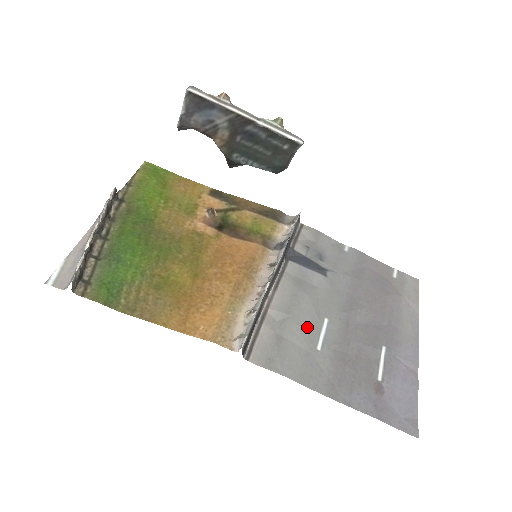
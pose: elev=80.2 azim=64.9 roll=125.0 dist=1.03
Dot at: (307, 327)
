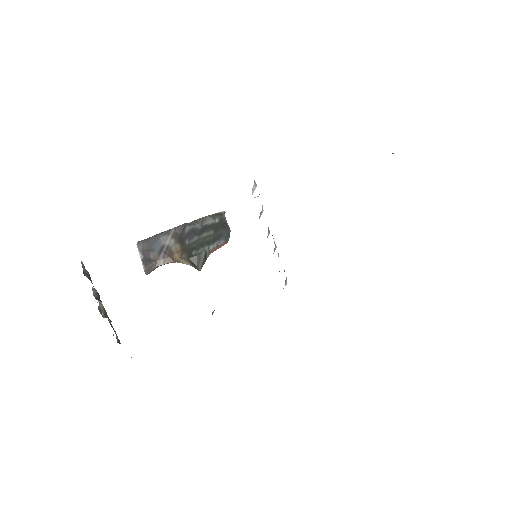
Dot at: occluded
